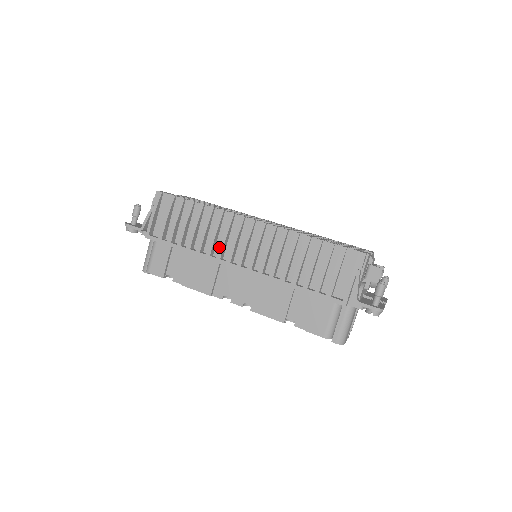
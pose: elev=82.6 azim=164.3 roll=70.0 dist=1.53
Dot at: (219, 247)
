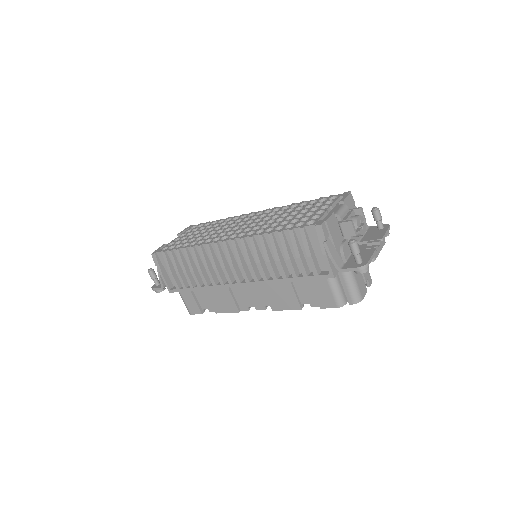
Dot at: (217, 276)
